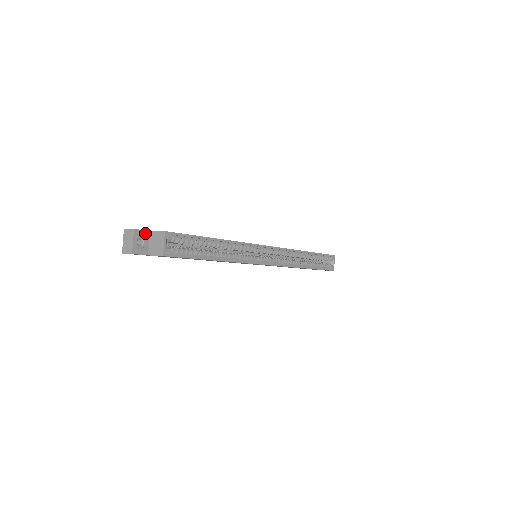
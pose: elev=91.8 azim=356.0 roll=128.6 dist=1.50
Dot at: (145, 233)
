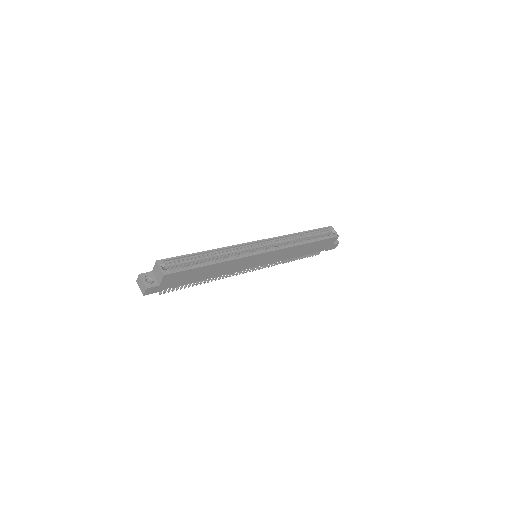
Dot at: (149, 274)
